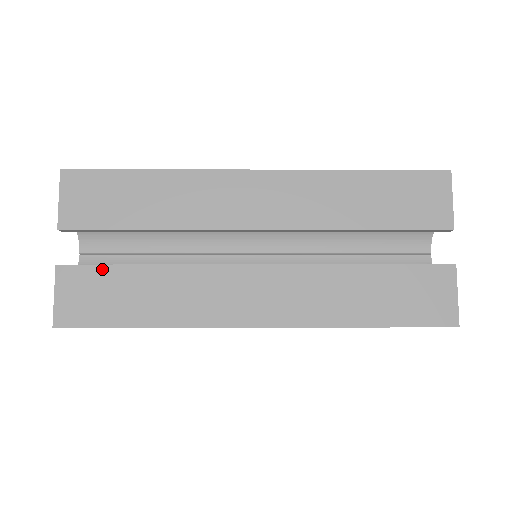
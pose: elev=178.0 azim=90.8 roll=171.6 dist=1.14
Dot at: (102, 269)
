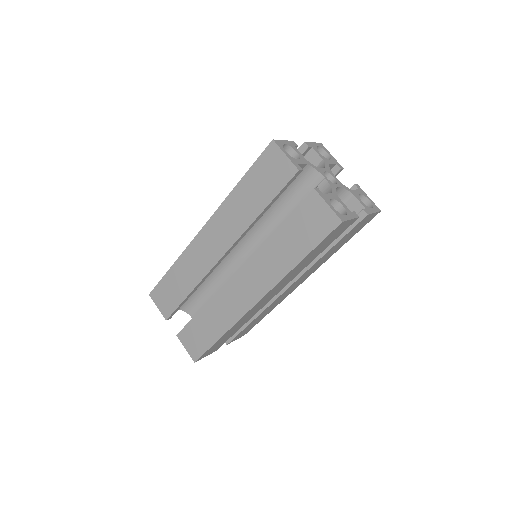
Dot at: (190, 324)
